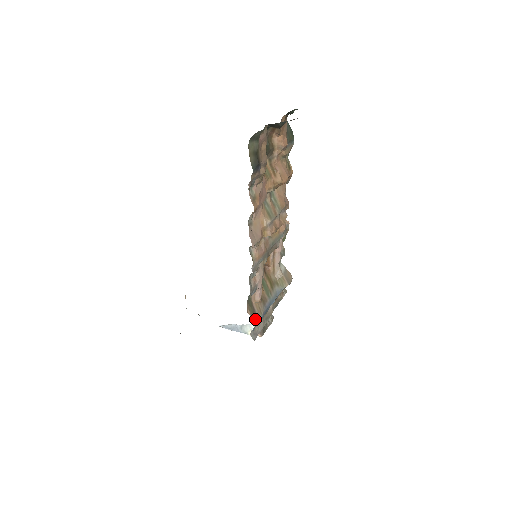
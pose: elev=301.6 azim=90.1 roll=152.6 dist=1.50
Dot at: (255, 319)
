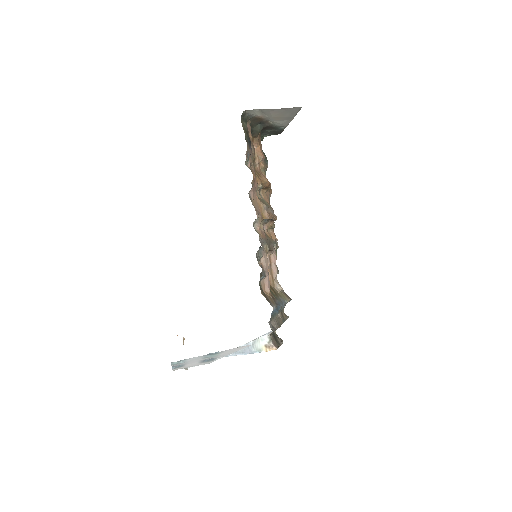
Dot at: (270, 304)
